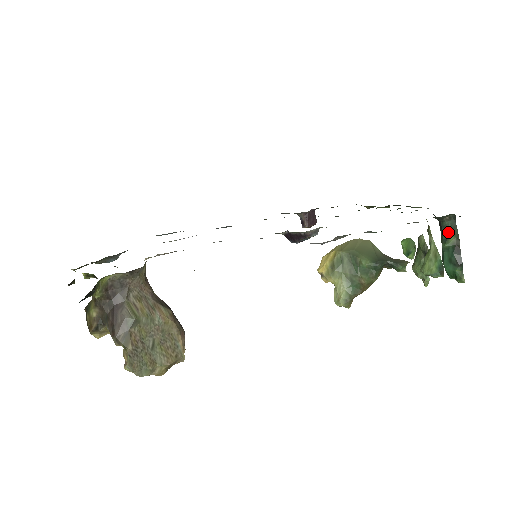
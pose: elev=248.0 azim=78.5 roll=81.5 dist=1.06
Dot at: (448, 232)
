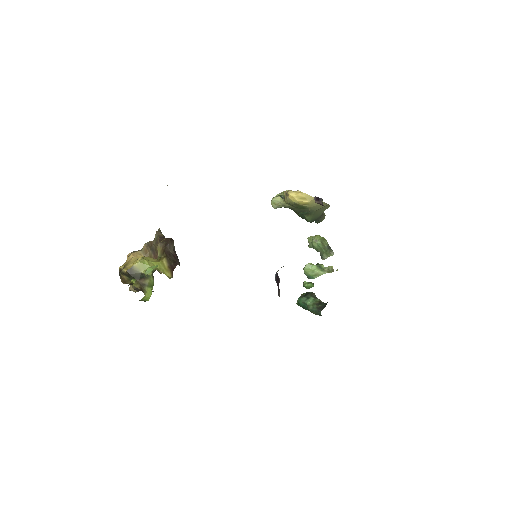
Dot at: (316, 313)
